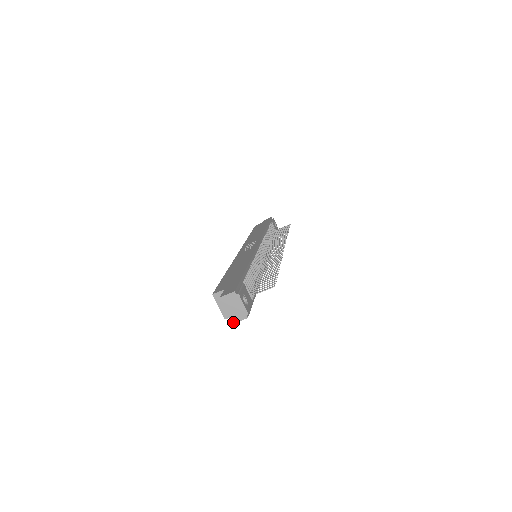
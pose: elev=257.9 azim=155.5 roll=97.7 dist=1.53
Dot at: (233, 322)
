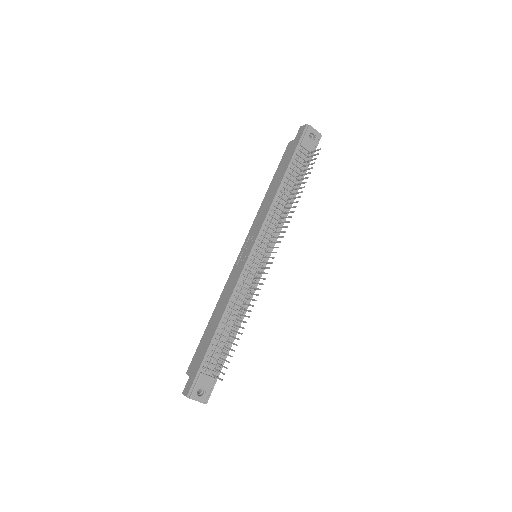
Dot at: occluded
